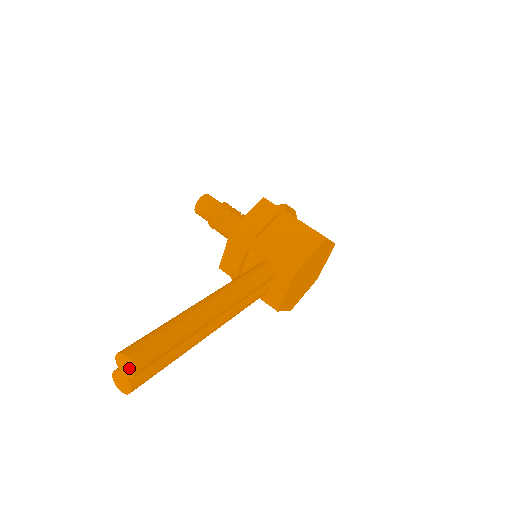
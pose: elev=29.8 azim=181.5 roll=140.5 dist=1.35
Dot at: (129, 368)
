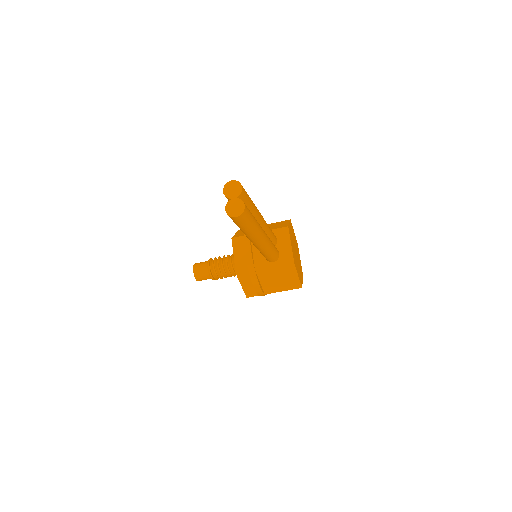
Dot at: (236, 188)
